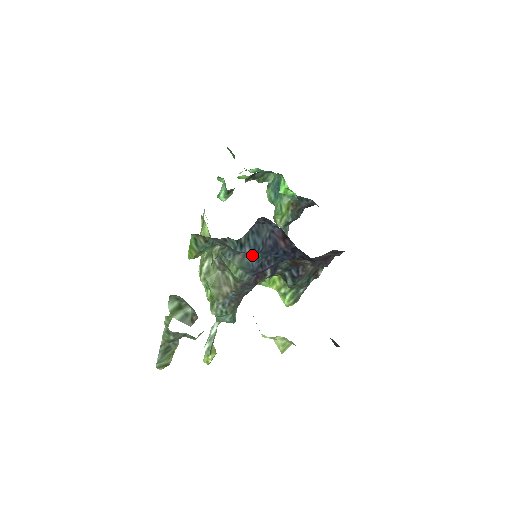
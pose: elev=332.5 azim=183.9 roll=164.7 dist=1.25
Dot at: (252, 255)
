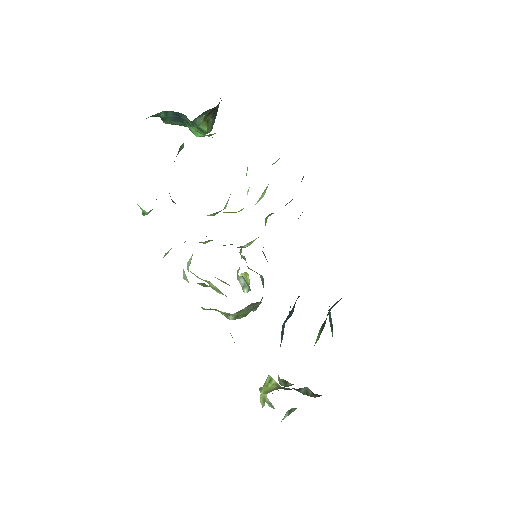
Dot at: occluded
